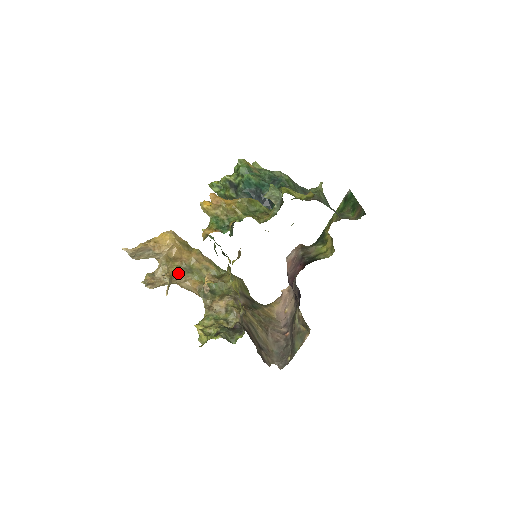
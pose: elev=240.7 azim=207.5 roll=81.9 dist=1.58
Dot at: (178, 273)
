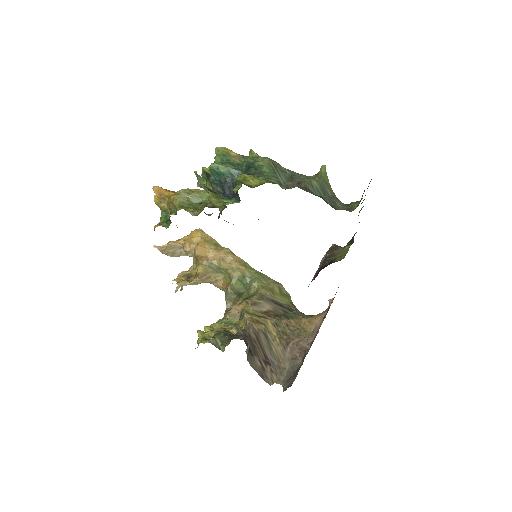
Dot at: (204, 272)
